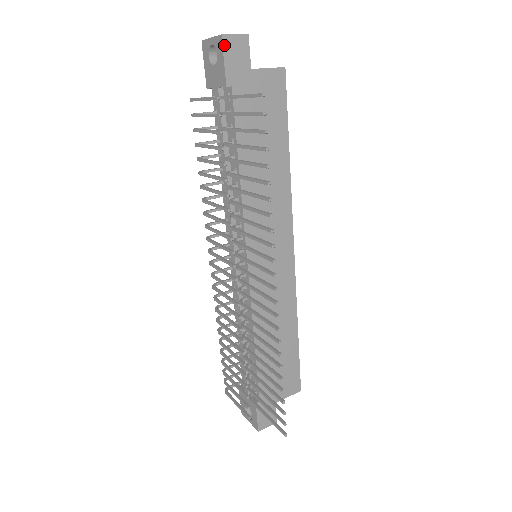
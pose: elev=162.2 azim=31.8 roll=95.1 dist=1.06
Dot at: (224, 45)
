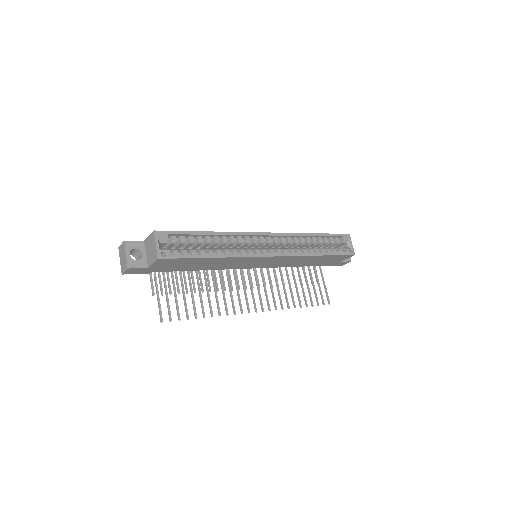
Dot at: occluded
